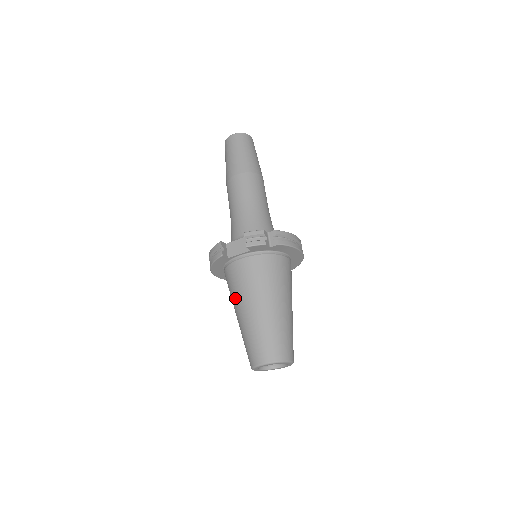
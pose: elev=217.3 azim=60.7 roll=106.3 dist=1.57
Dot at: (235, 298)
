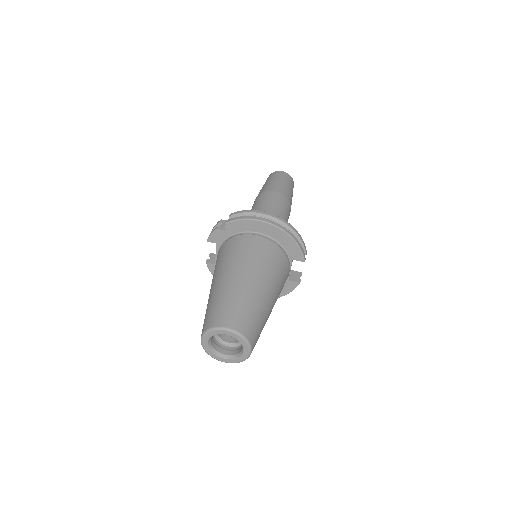
Dot at: occluded
